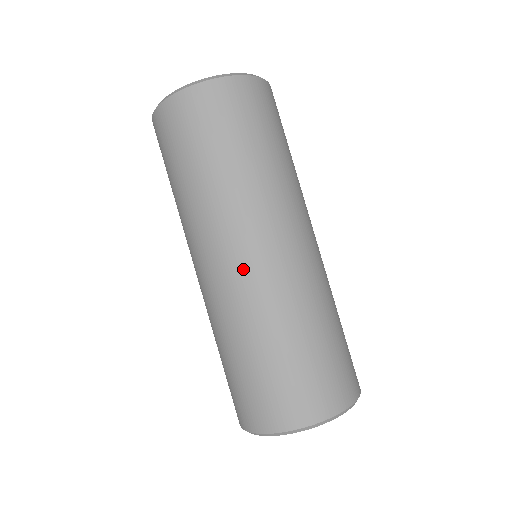
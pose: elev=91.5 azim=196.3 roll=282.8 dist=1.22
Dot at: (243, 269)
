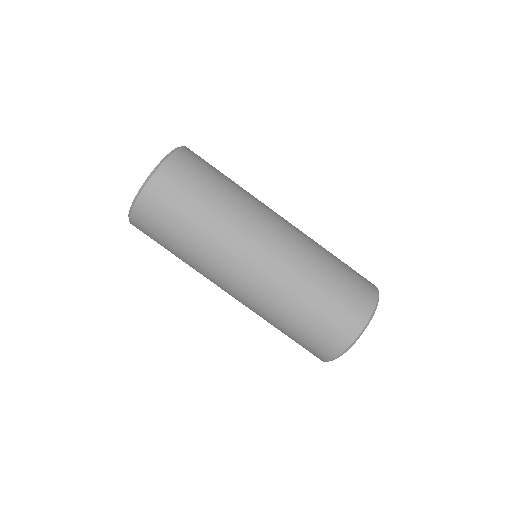
Dot at: (281, 238)
